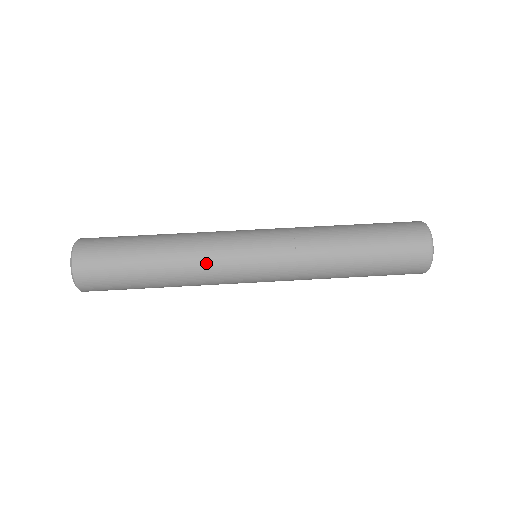
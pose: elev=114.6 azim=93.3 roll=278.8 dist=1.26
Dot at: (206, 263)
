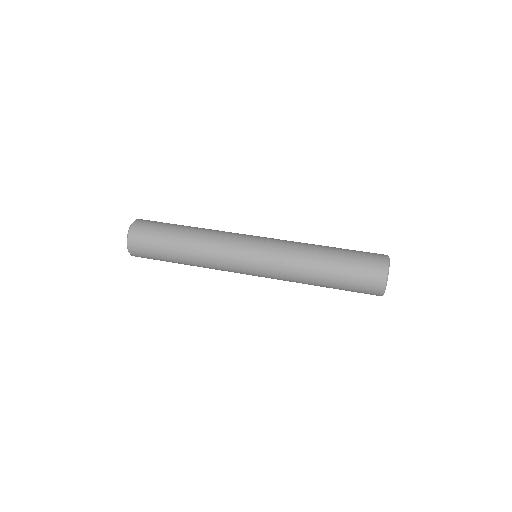
Dot at: (216, 260)
